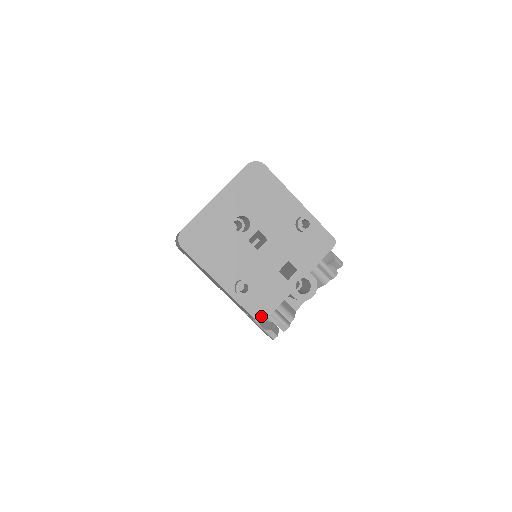
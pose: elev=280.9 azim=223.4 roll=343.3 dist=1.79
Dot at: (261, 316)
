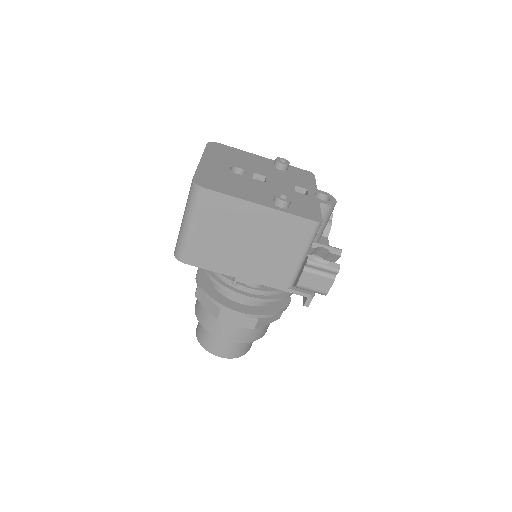
Dot at: (316, 218)
